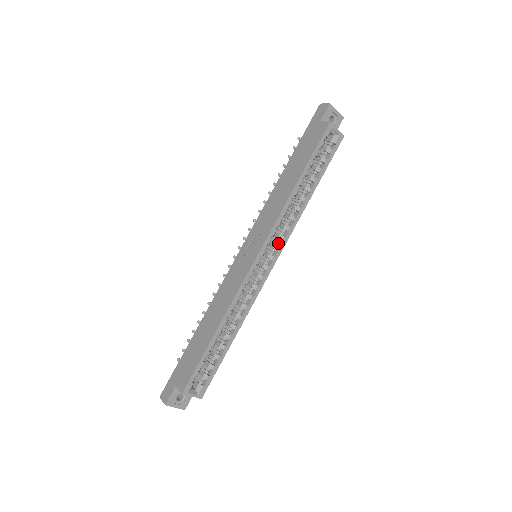
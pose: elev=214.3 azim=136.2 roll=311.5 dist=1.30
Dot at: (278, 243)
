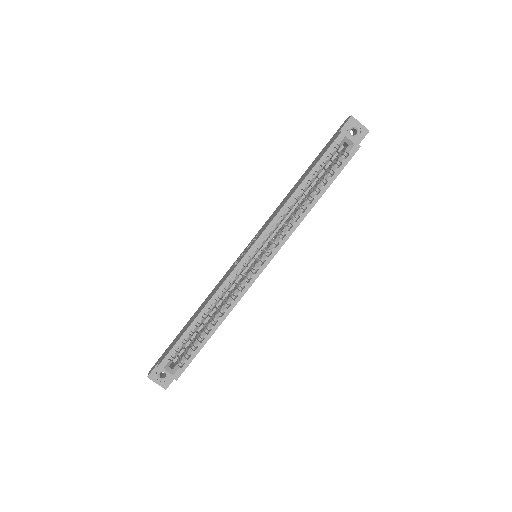
Dot at: (275, 244)
